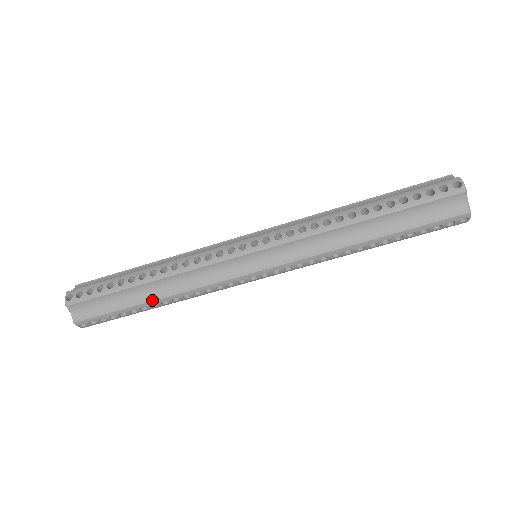
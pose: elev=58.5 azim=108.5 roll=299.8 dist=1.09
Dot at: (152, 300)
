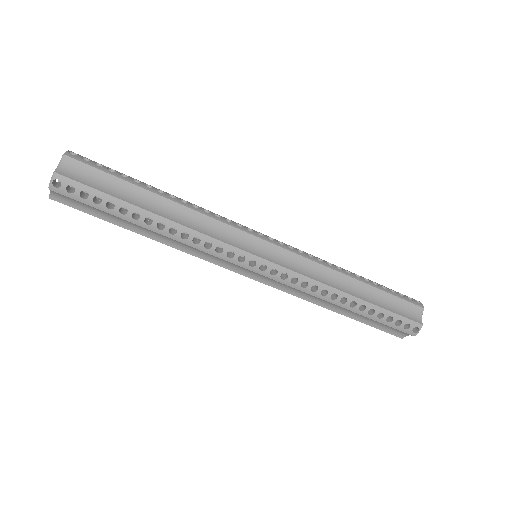
Dot at: occluded
